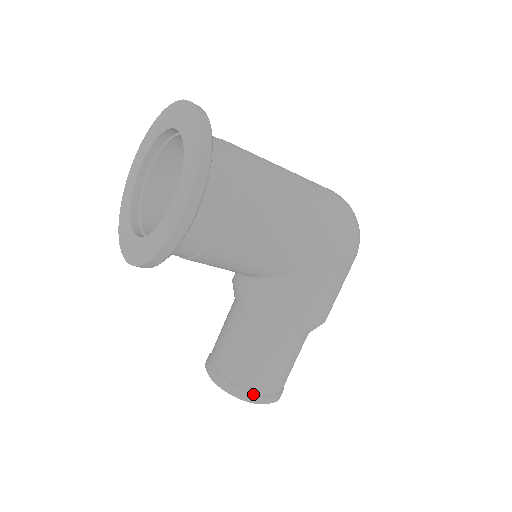
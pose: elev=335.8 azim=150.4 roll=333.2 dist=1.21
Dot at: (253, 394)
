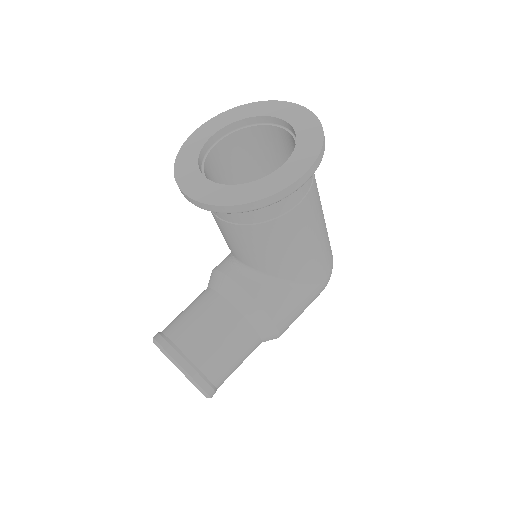
Dot at: (205, 380)
